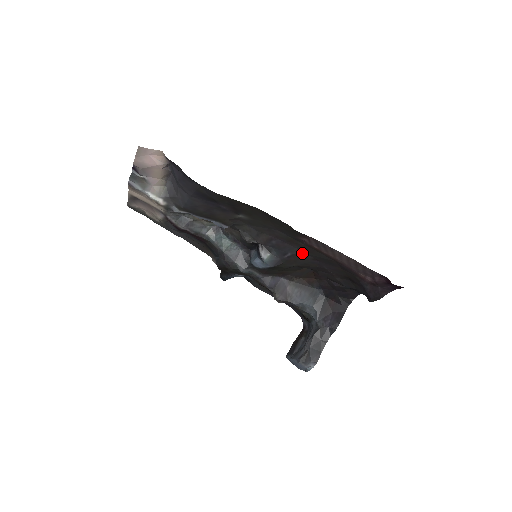
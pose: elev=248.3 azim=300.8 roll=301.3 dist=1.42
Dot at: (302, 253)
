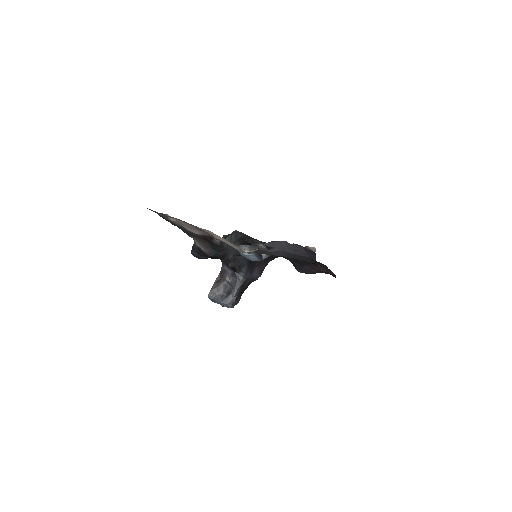
Dot at: occluded
